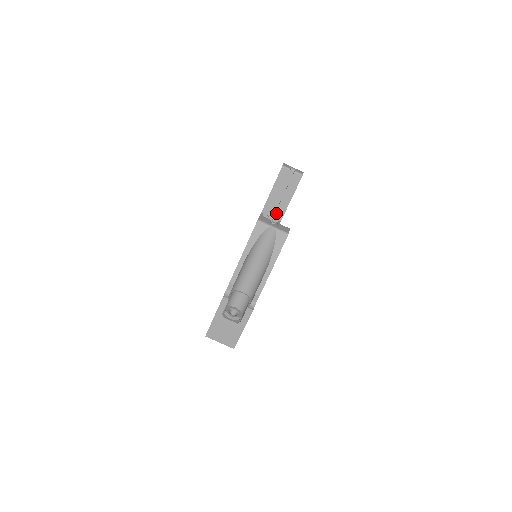
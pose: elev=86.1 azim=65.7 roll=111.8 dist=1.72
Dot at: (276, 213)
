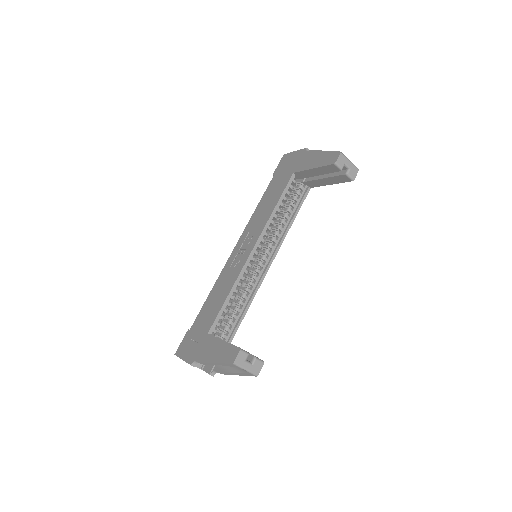
Dot at: (309, 182)
